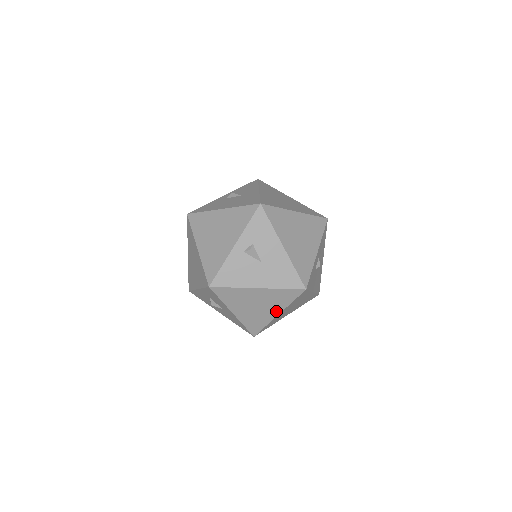
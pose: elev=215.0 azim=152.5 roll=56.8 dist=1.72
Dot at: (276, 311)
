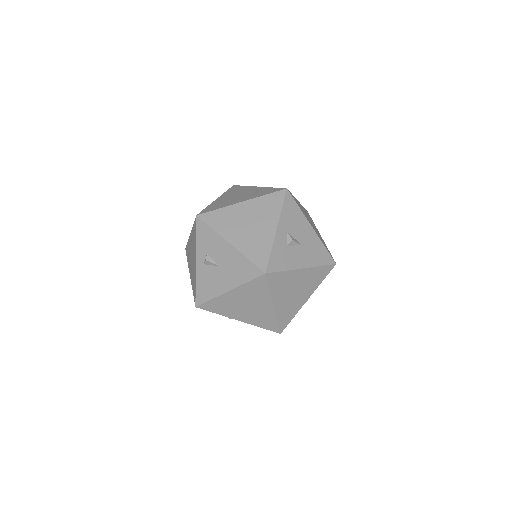
Dot at: (268, 304)
